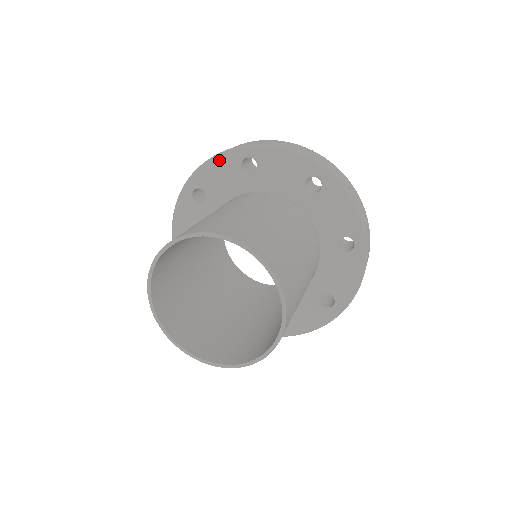
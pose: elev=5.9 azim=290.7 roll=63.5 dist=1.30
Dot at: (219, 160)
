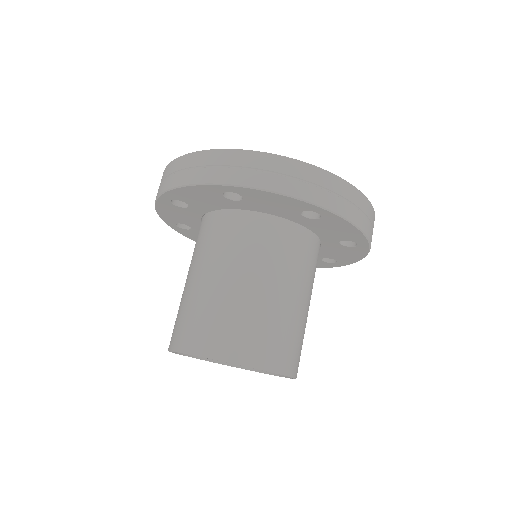
Dot at: (161, 208)
